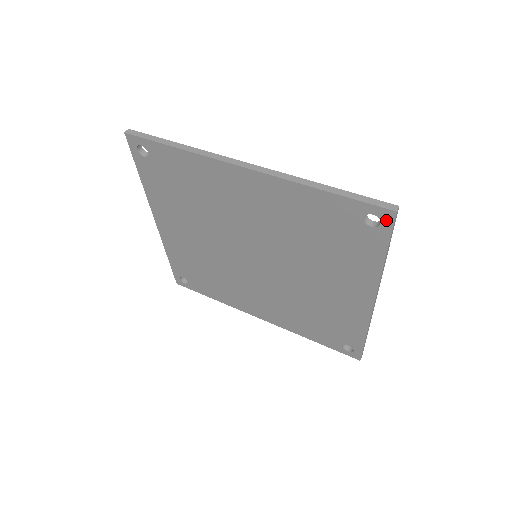
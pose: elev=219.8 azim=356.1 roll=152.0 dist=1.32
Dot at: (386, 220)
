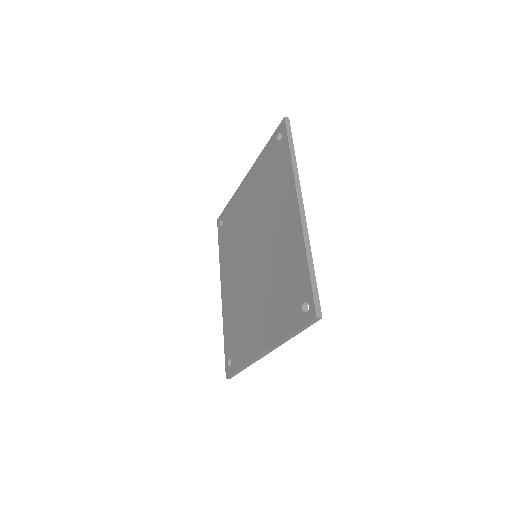
Dot at: (310, 316)
